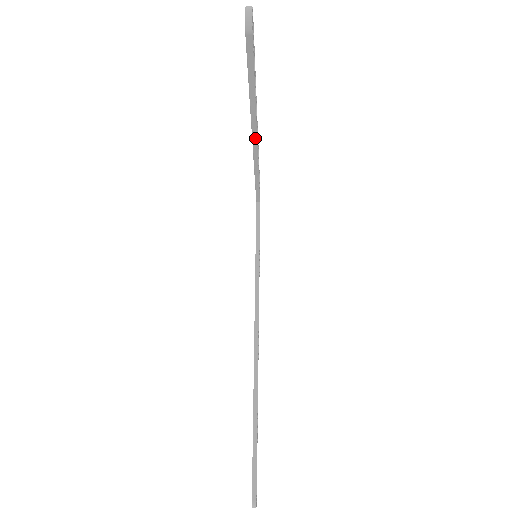
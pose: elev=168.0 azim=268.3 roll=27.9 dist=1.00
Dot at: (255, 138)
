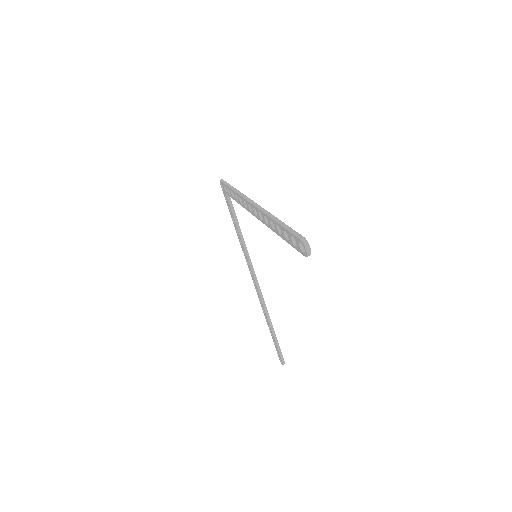
Dot at: occluded
